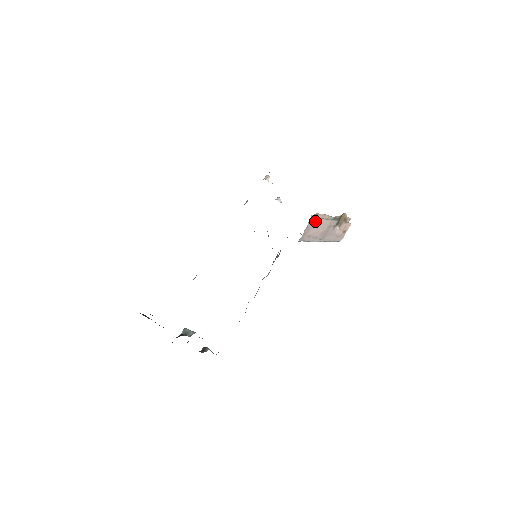
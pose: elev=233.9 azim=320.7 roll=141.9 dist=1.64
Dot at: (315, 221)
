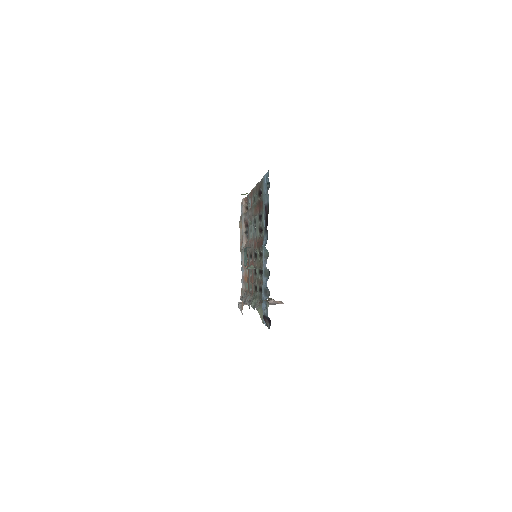
Dot at: occluded
